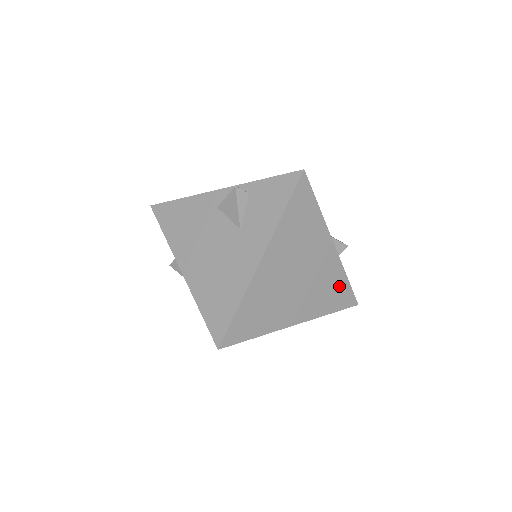
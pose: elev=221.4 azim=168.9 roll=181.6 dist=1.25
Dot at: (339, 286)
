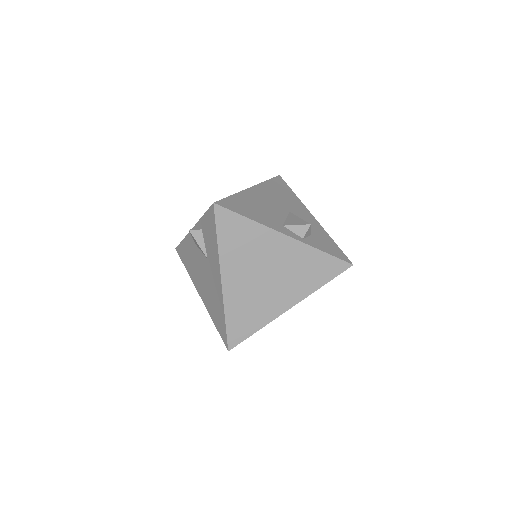
Dot at: (318, 262)
